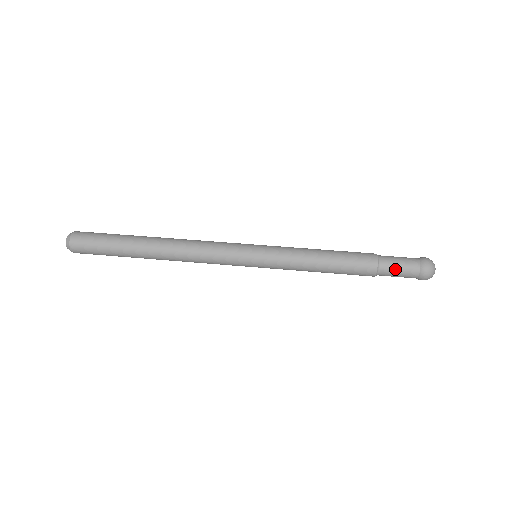
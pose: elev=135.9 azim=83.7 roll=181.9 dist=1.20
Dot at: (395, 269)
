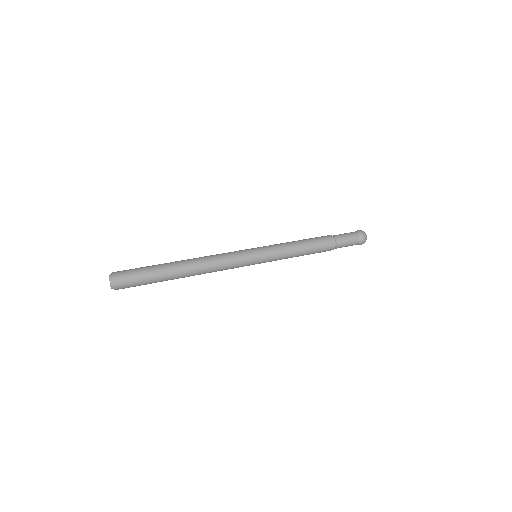
Dot at: (345, 243)
